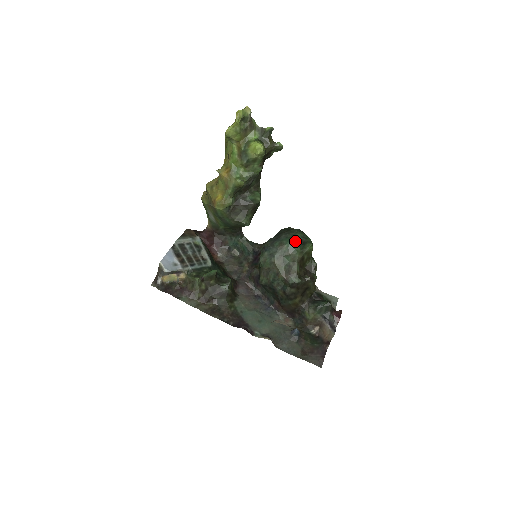
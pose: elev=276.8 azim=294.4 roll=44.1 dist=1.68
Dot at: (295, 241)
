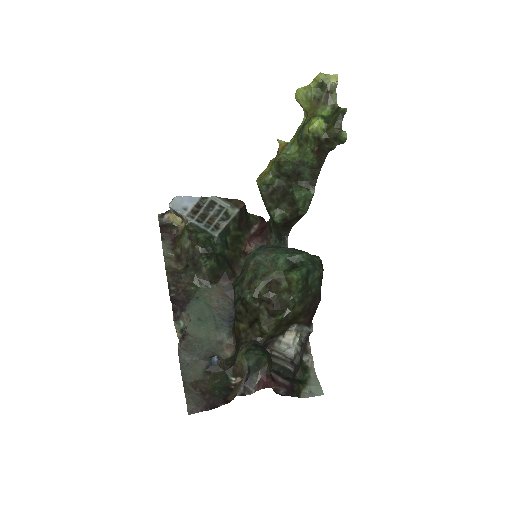
Dot at: (287, 258)
